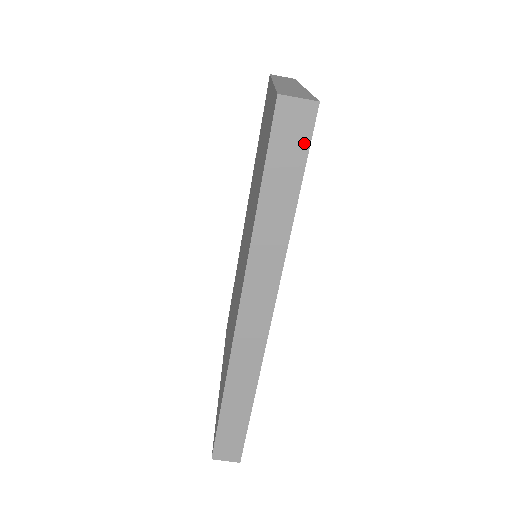
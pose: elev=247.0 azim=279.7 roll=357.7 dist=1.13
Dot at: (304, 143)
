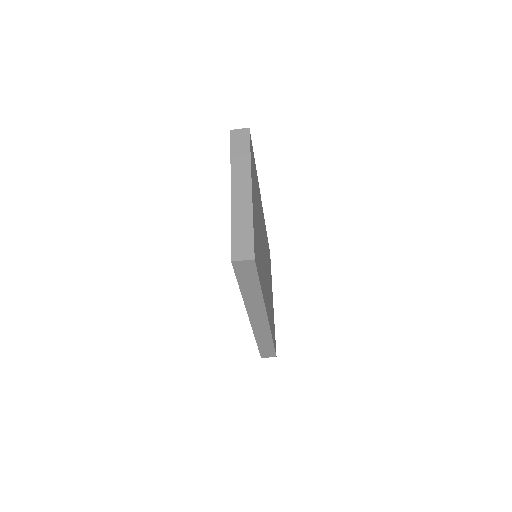
Dot at: (254, 271)
